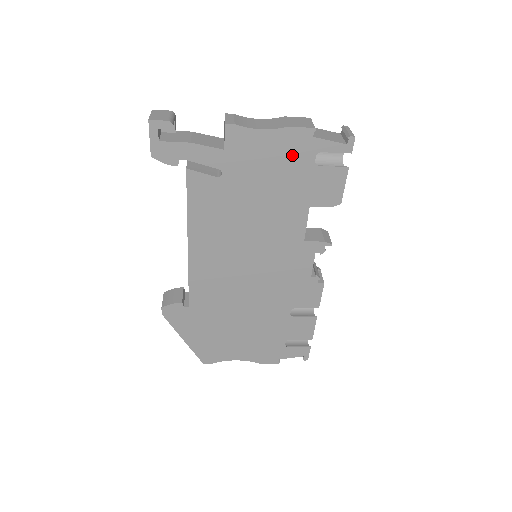
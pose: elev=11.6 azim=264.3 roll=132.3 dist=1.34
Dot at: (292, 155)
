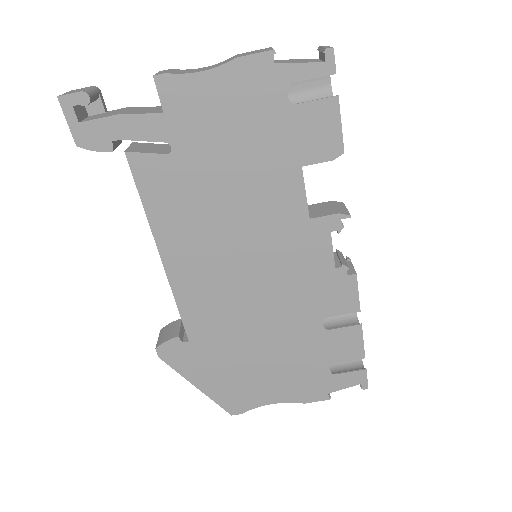
Dot at: (255, 98)
